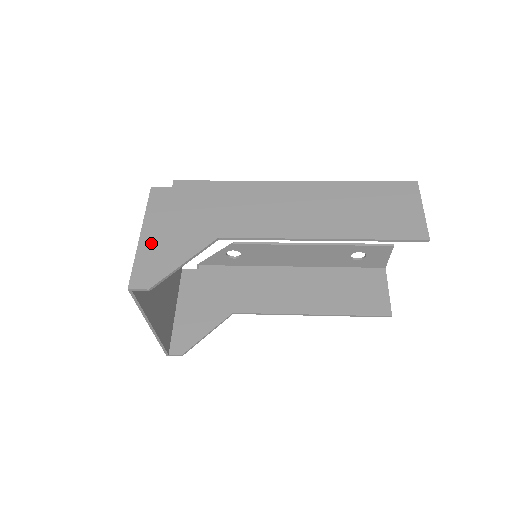
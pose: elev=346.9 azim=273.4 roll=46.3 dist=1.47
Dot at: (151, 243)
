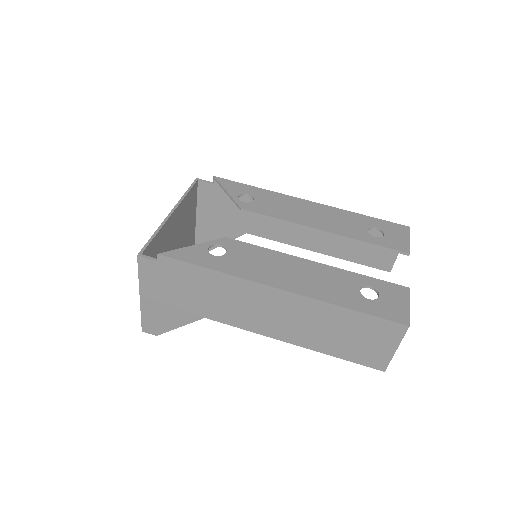
Dot at: (150, 306)
